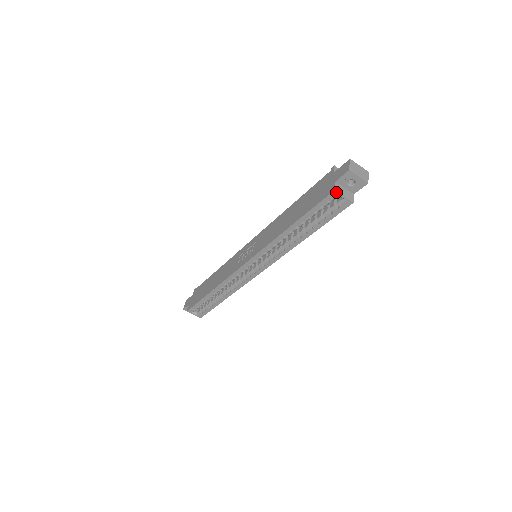
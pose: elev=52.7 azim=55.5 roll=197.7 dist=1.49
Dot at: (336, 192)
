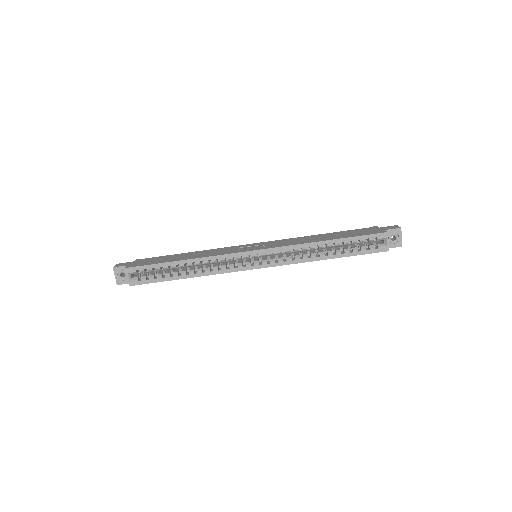
Dot at: (387, 234)
